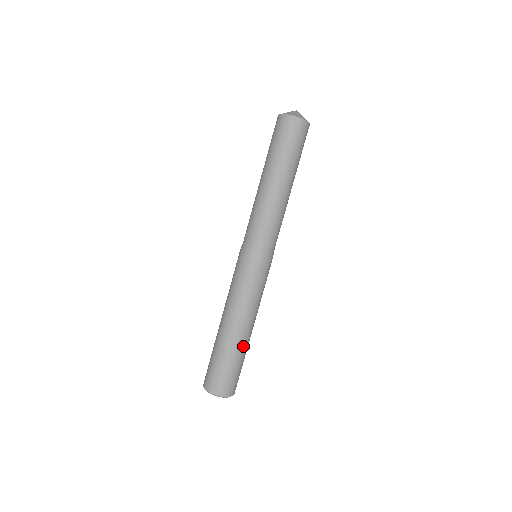
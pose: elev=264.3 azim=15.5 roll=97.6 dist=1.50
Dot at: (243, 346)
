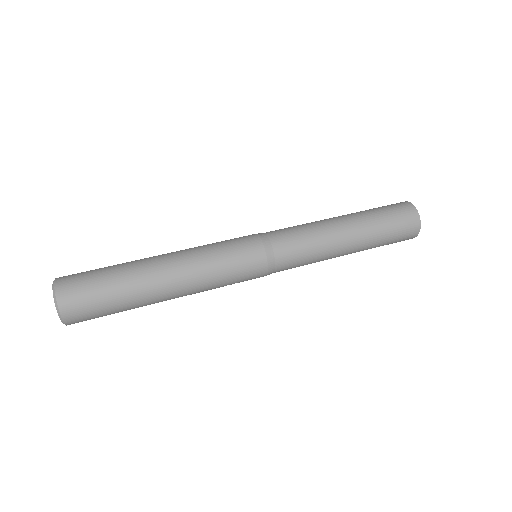
Dot at: (144, 299)
